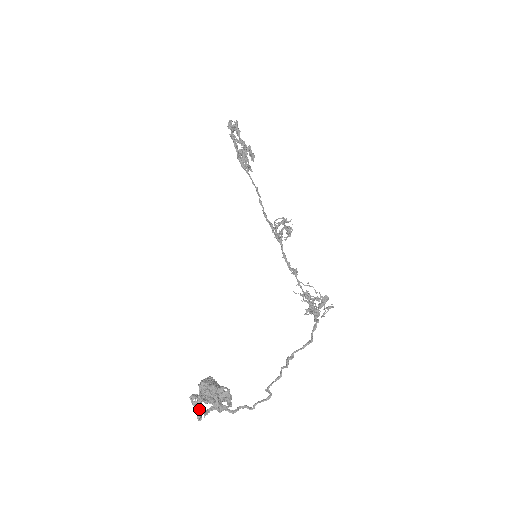
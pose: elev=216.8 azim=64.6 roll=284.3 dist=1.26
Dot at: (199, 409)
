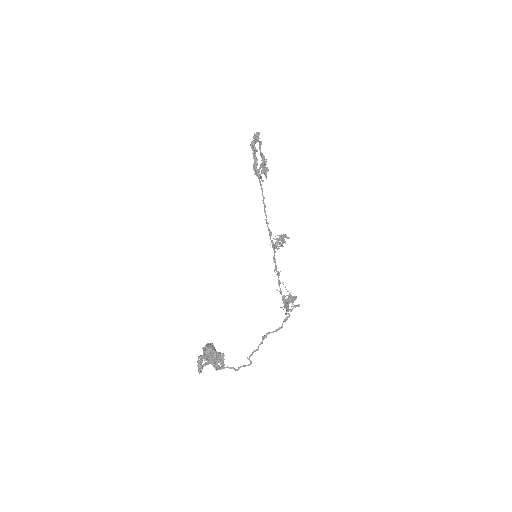
Dot at: (201, 366)
